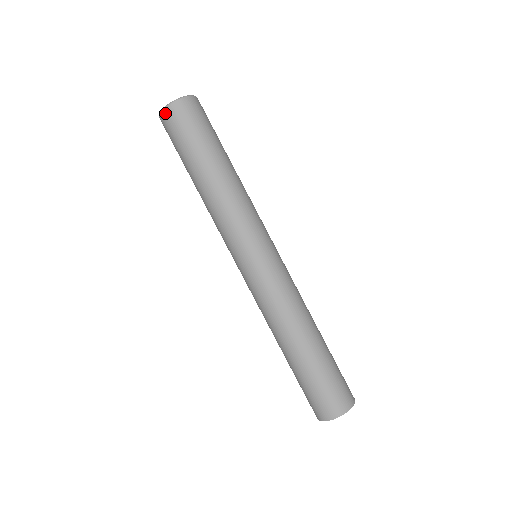
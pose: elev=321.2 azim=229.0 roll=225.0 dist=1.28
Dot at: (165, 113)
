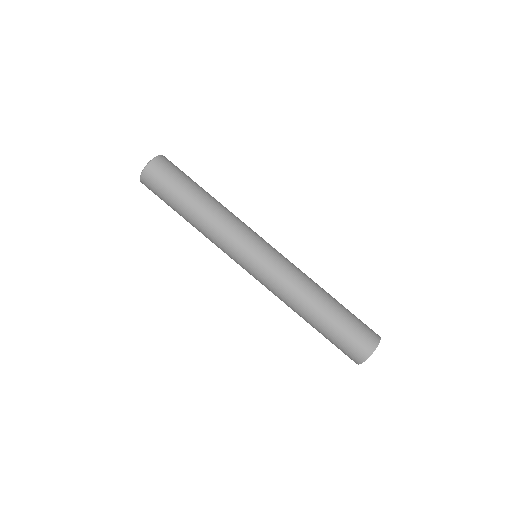
Dot at: (145, 174)
